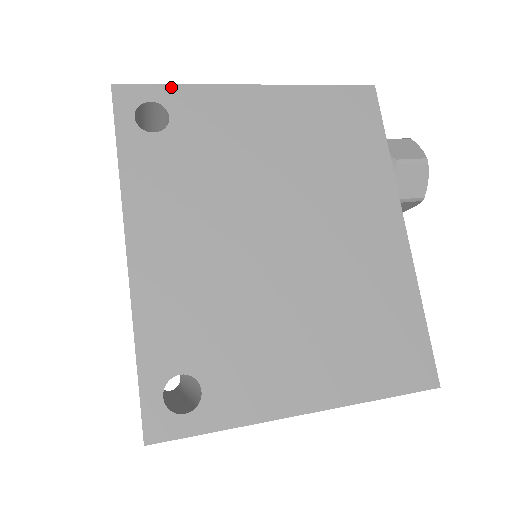
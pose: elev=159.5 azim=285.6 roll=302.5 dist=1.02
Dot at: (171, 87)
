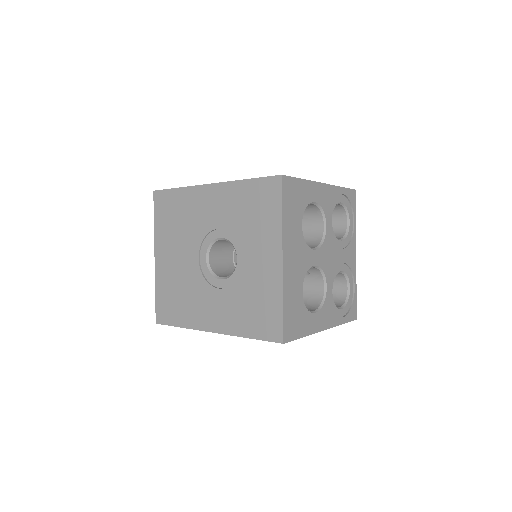
Dot at: occluded
